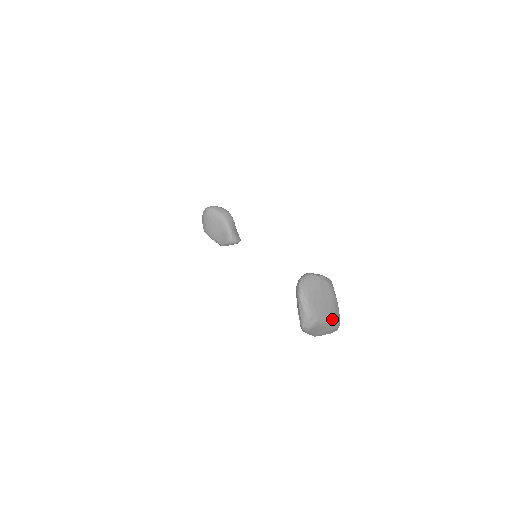
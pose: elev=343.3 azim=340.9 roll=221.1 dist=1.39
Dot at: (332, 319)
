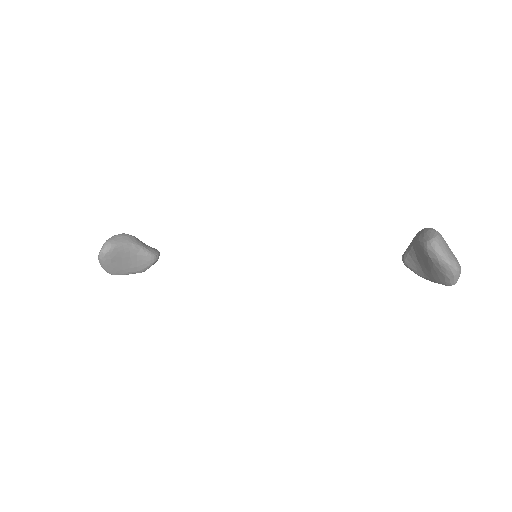
Dot at: occluded
